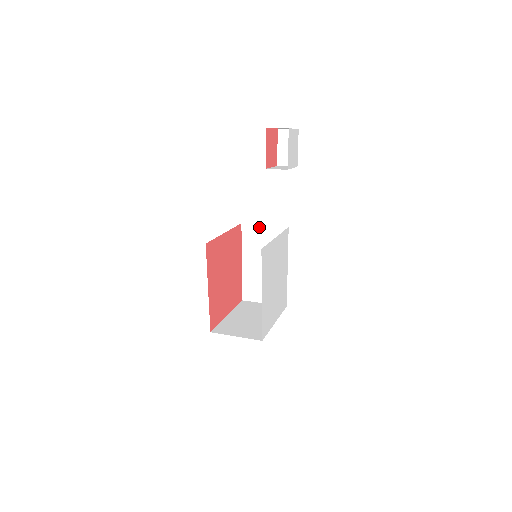
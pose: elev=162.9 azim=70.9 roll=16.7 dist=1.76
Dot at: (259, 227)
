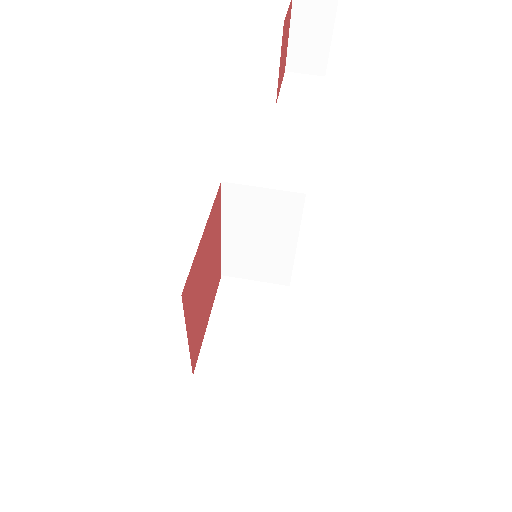
Dot at: (253, 190)
